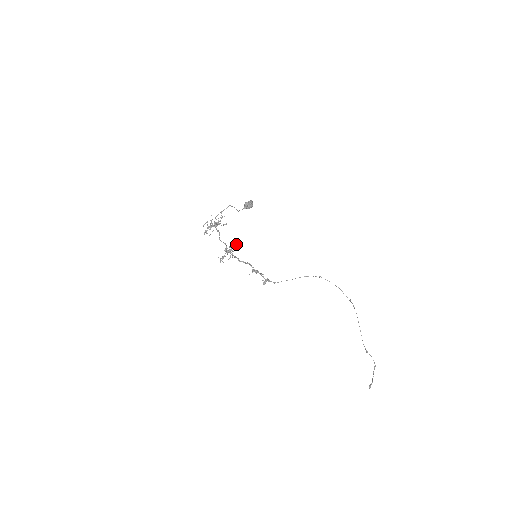
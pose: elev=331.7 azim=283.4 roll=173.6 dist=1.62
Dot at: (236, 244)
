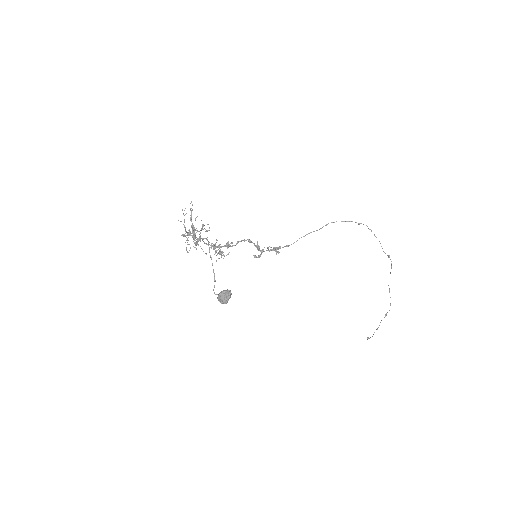
Dot at: (228, 246)
